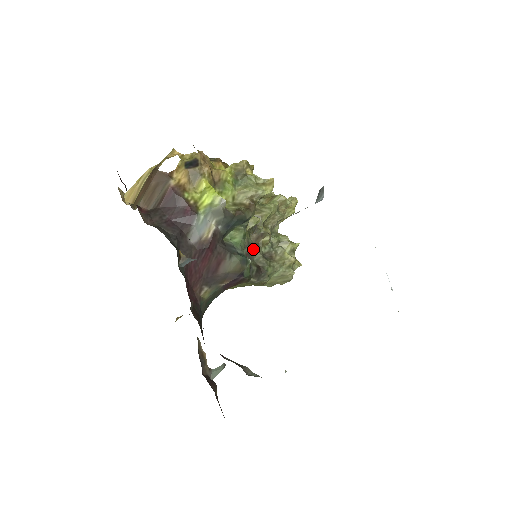
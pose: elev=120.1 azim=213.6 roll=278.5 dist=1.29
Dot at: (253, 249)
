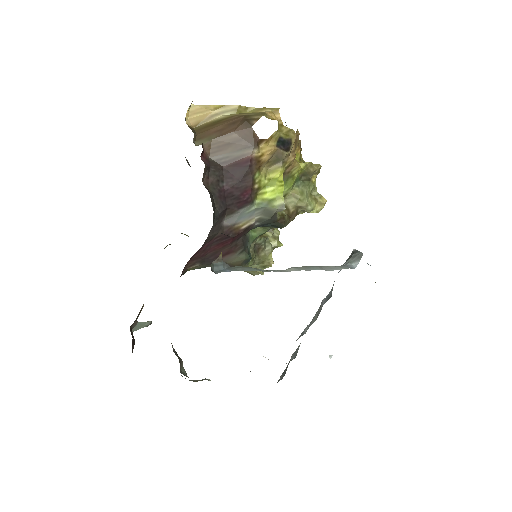
Dot at: occluded
